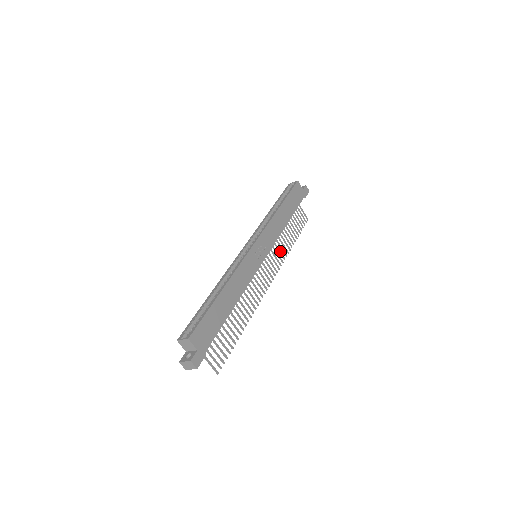
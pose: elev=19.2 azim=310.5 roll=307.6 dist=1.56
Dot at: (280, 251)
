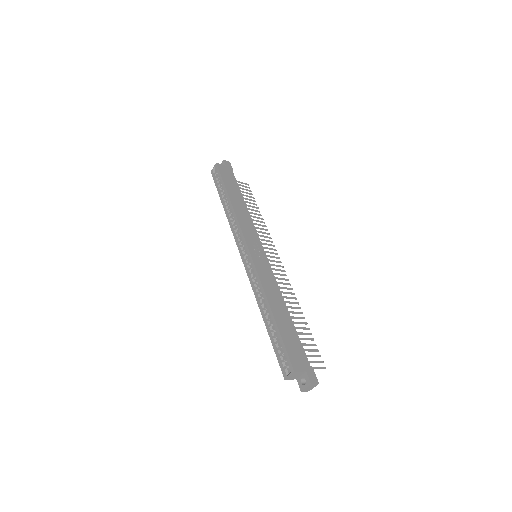
Dot at: (261, 232)
